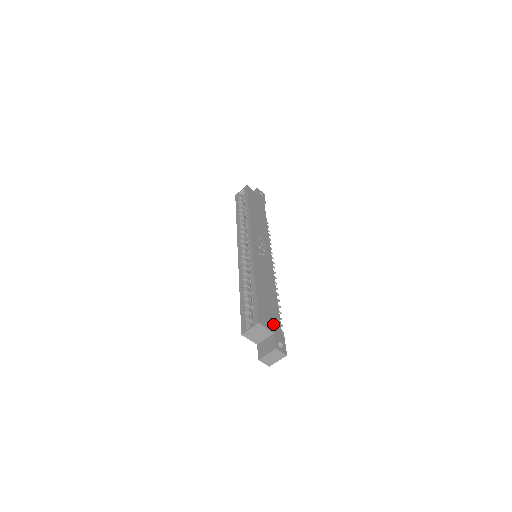
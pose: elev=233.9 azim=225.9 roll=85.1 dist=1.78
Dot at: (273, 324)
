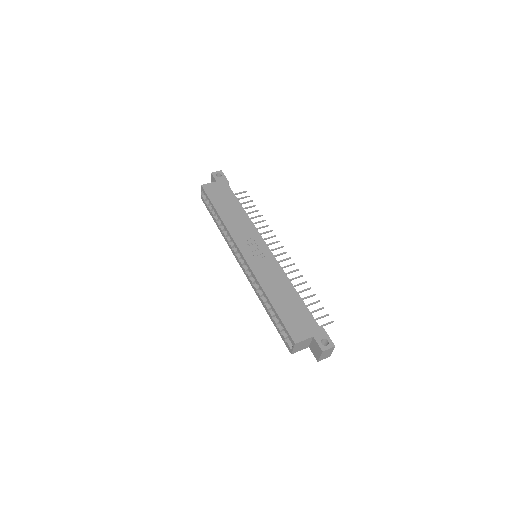
Dot at: (307, 327)
